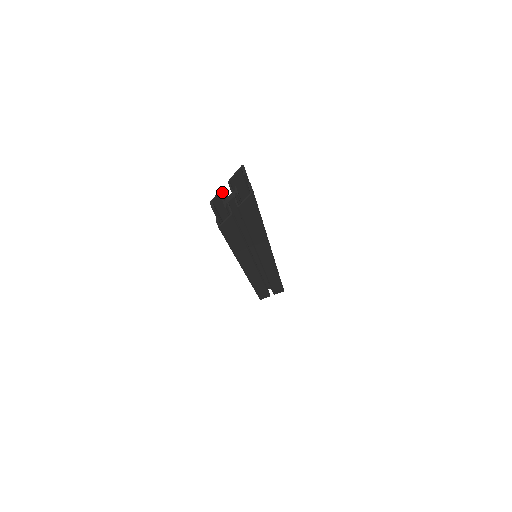
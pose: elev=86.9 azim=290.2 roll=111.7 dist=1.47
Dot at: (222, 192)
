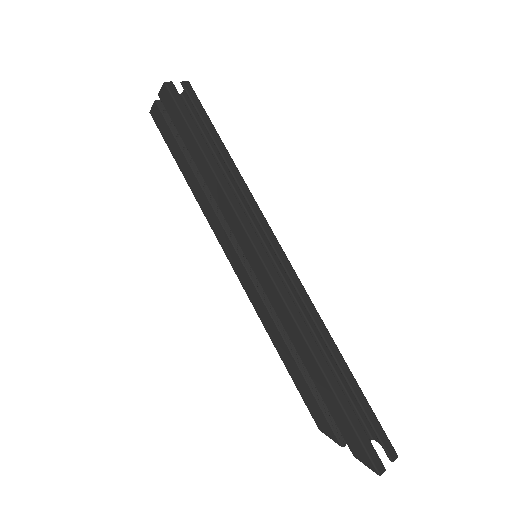
Dot at: (337, 440)
